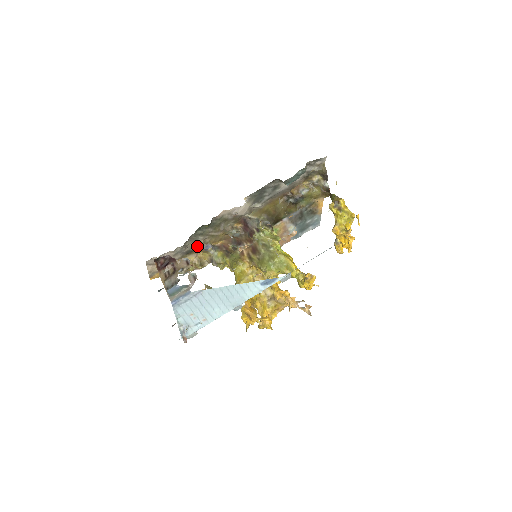
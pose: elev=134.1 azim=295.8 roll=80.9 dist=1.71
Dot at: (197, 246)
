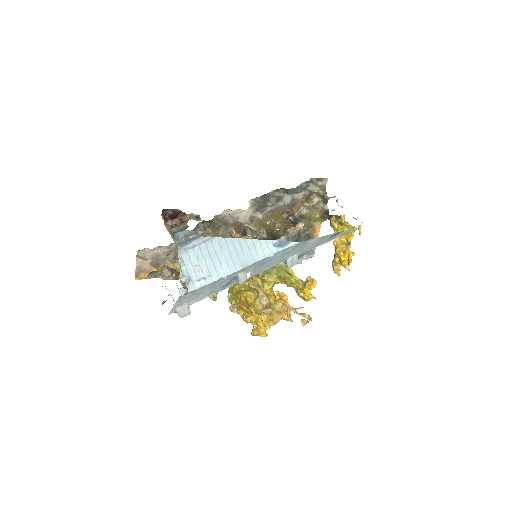
Dot at: occluded
